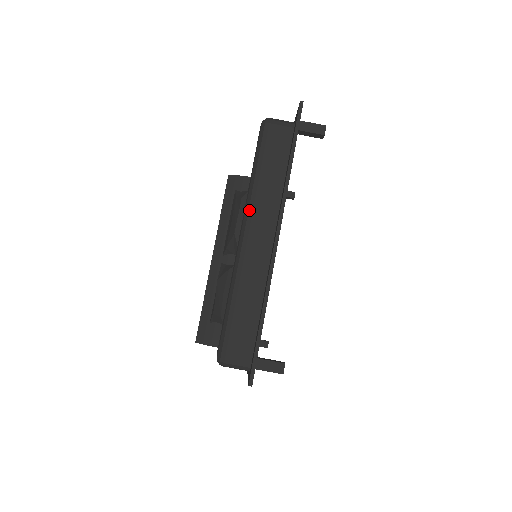
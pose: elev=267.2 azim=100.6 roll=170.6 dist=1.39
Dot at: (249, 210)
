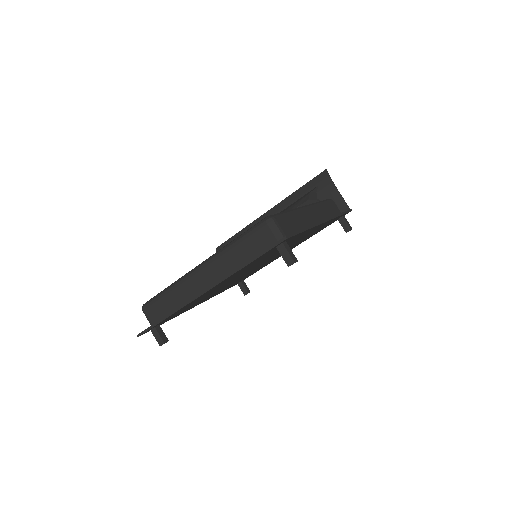
Dot at: (212, 258)
